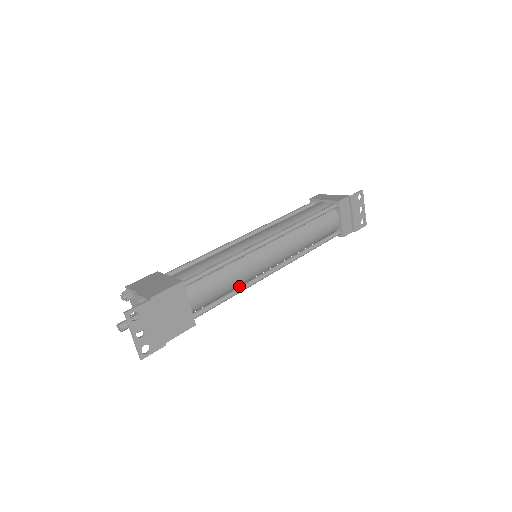
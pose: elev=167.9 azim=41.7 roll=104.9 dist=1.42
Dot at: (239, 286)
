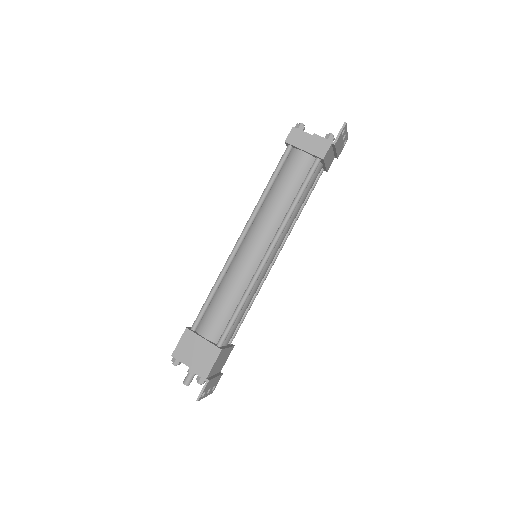
Dot at: occluded
